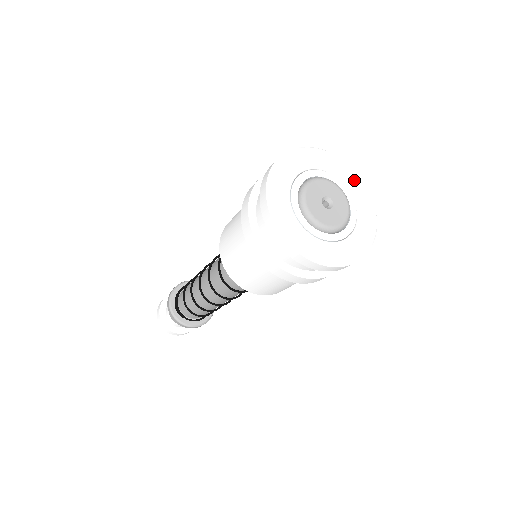
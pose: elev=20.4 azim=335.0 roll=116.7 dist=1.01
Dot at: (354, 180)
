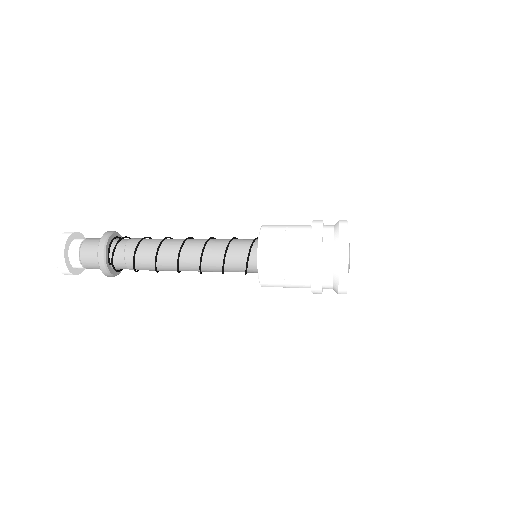
Dot at: occluded
